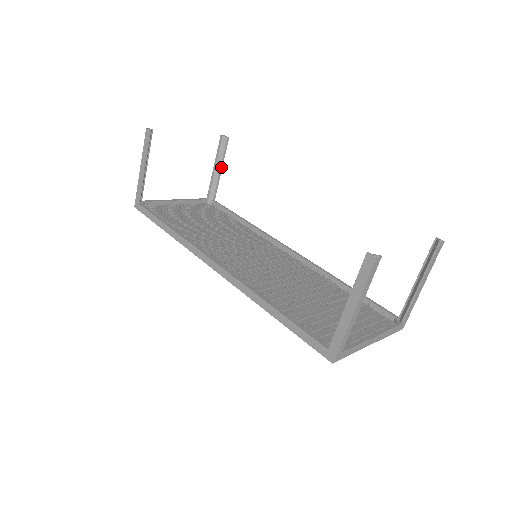
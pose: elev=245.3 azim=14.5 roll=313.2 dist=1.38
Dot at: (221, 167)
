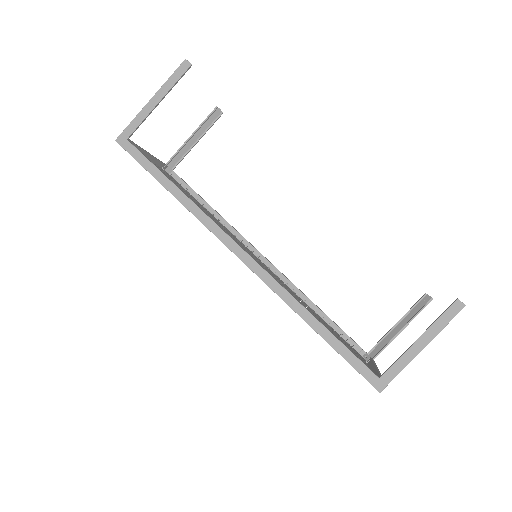
Dot at: (199, 139)
